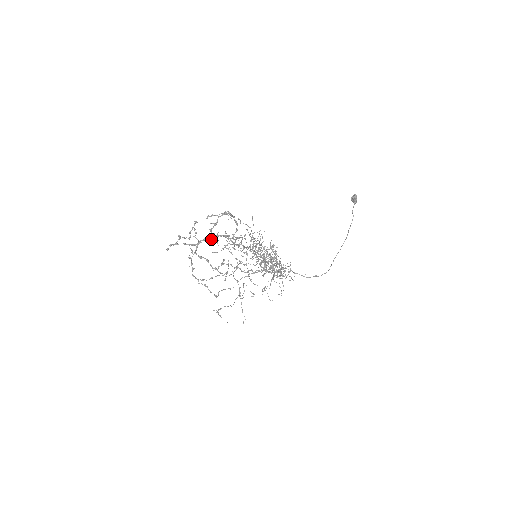
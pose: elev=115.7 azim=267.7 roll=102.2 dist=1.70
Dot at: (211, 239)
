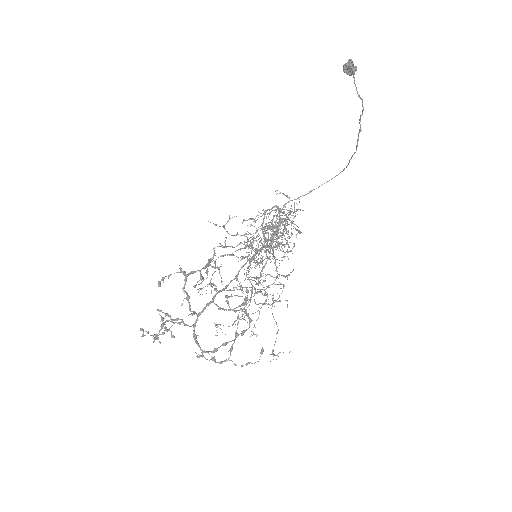
Dot at: (199, 313)
